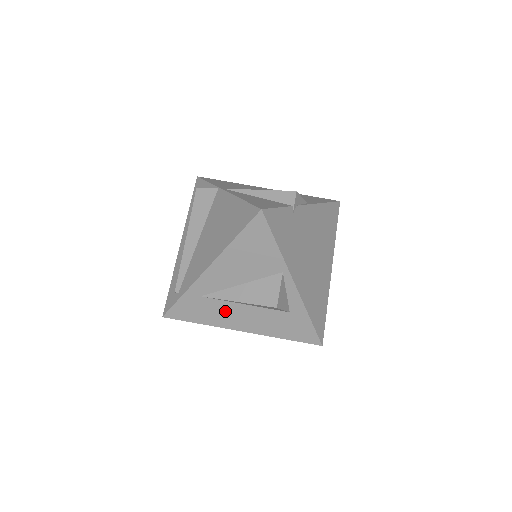
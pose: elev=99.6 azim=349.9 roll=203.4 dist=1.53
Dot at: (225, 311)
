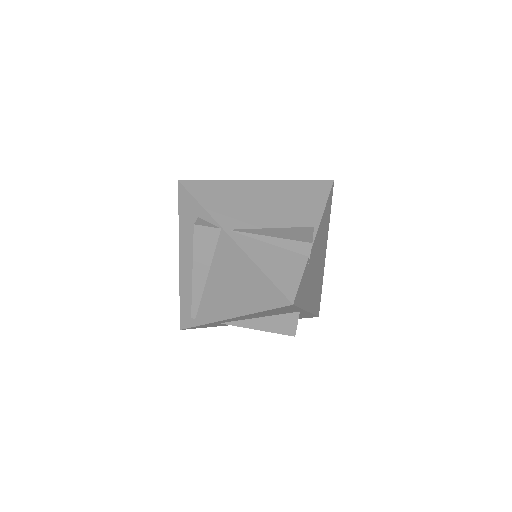
Dot at: occluded
